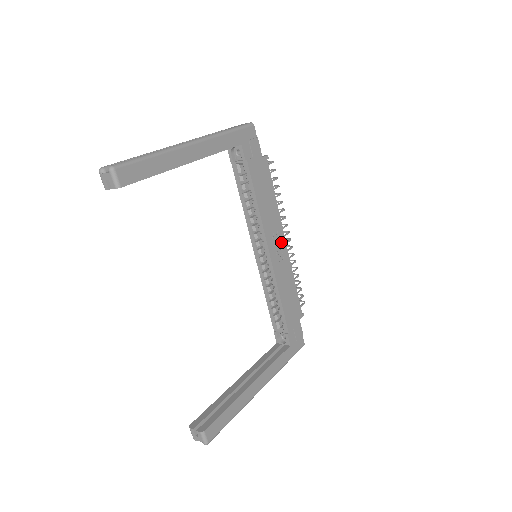
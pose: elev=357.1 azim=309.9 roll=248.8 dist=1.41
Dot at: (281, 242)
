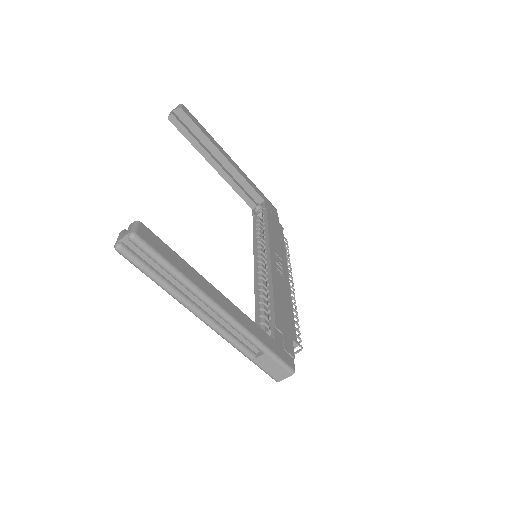
Dot at: (284, 270)
